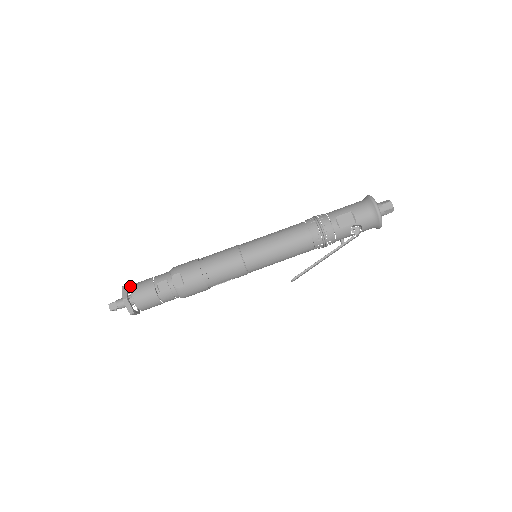
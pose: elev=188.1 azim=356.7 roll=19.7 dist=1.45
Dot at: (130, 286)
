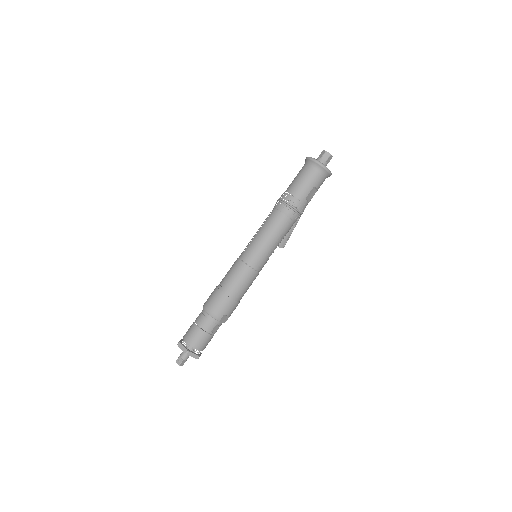
Dot at: (181, 344)
